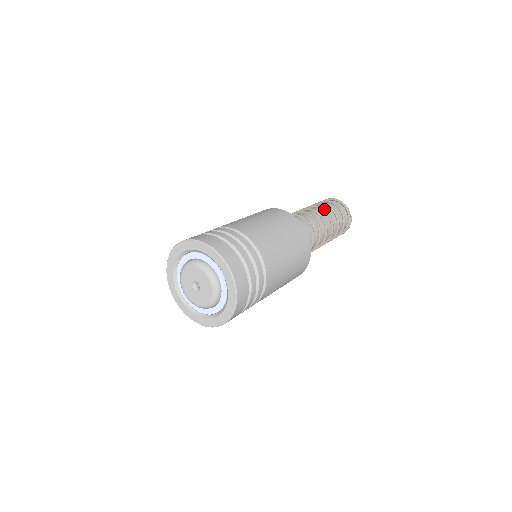
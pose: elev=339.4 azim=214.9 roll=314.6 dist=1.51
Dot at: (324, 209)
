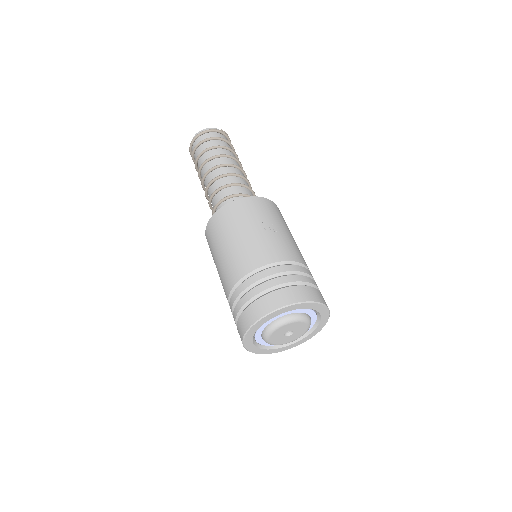
Dot at: (213, 157)
